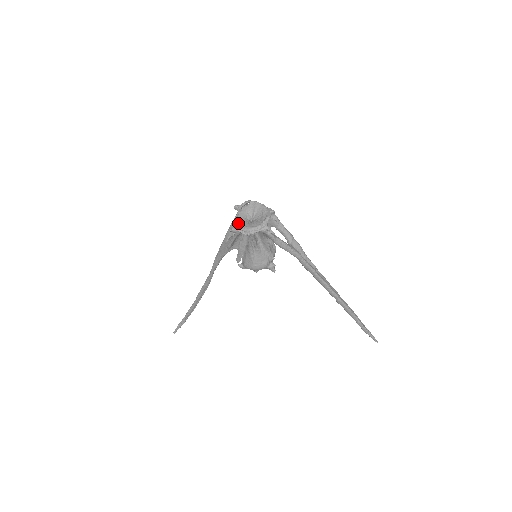
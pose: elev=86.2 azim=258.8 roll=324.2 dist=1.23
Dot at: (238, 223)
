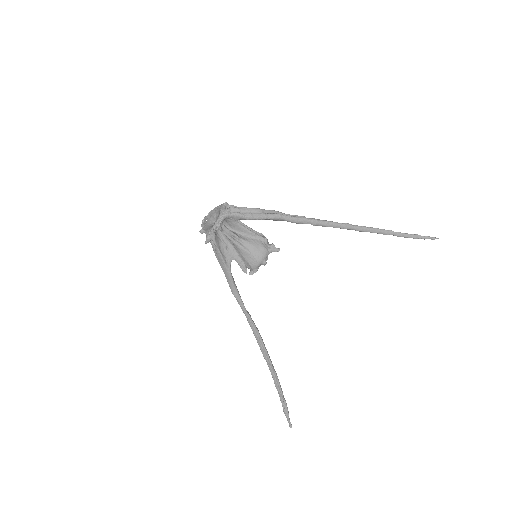
Dot at: (207, 231)
